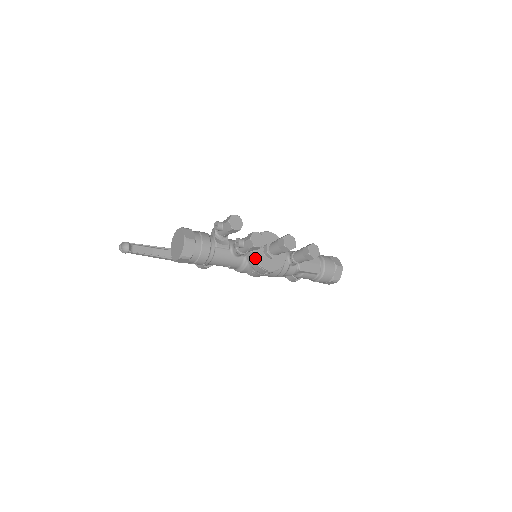
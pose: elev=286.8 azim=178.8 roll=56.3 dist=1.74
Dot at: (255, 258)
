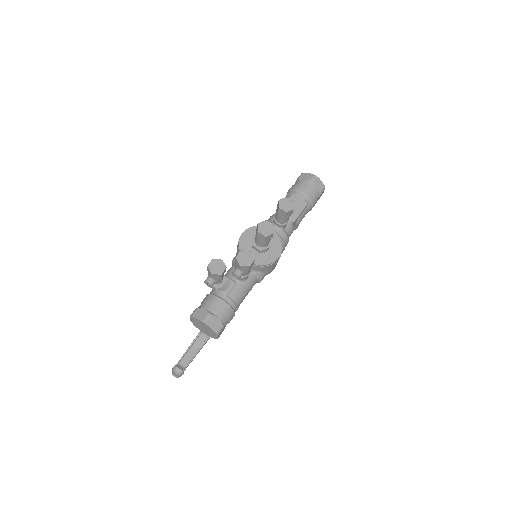
Dot at: (259, 265)
